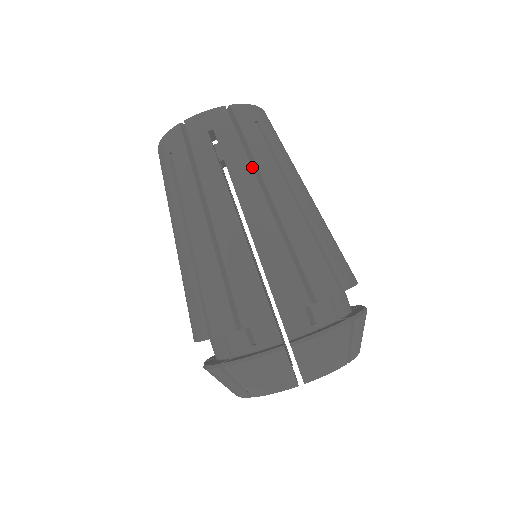
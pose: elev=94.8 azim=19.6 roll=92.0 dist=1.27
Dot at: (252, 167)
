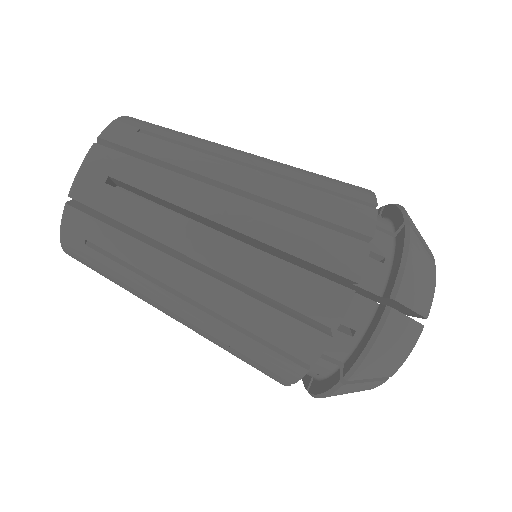
Dot at: occluded
